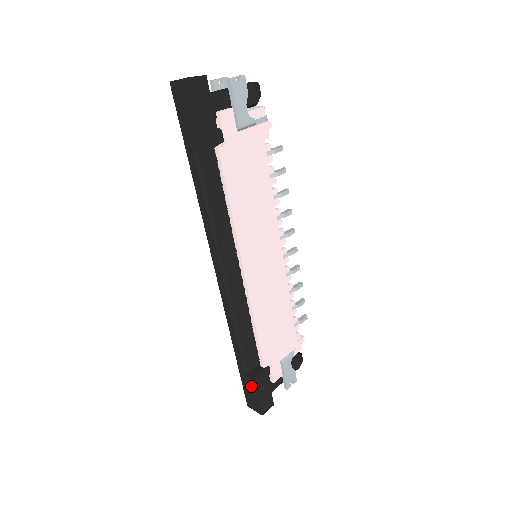
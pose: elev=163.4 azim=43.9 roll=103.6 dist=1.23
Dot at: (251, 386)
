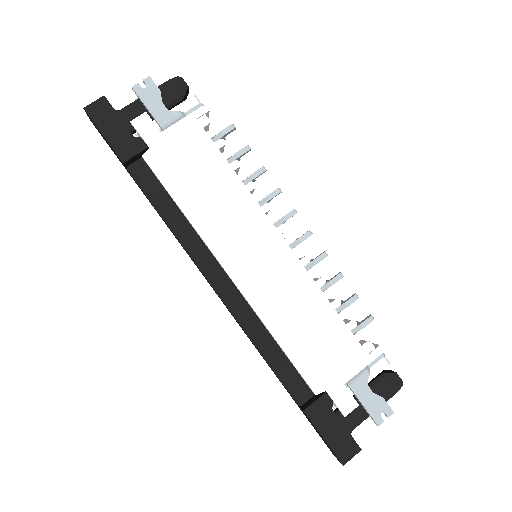
Dot at: (311, 423)
